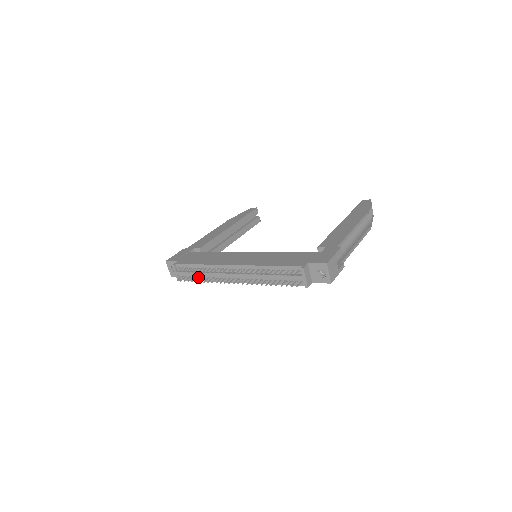
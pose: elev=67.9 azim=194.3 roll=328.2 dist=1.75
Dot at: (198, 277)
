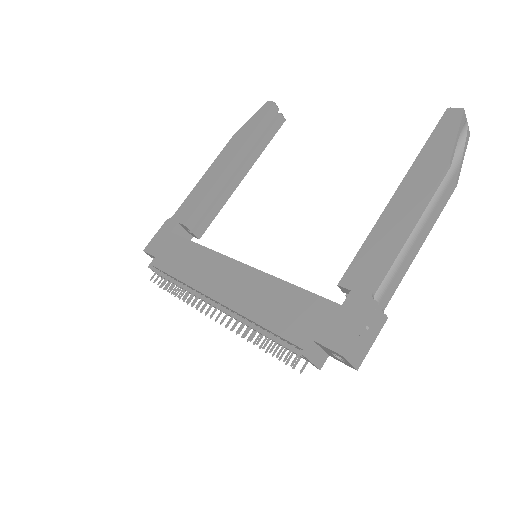
Dot at: occluded
